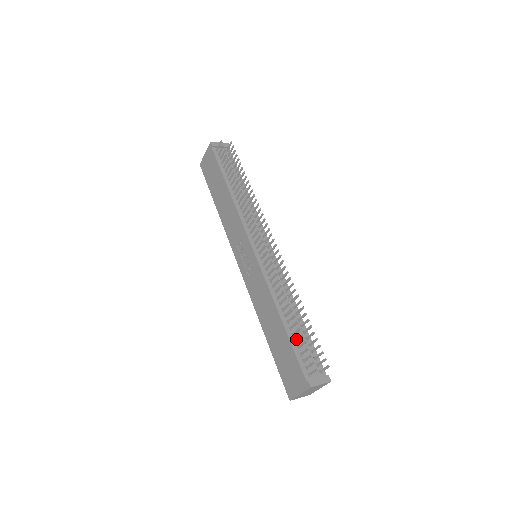
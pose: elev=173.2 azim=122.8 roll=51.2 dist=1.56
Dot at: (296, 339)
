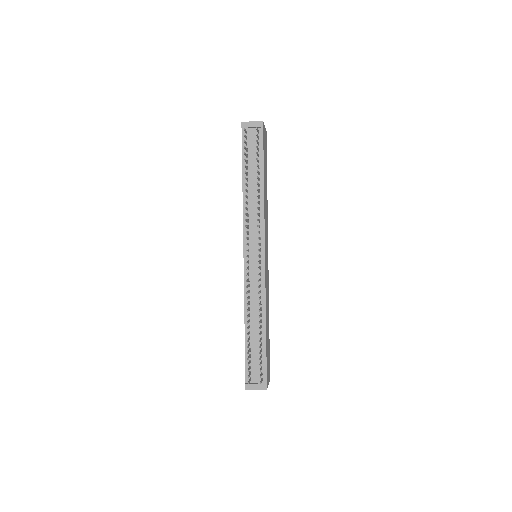
Dot at: (248, 350)
